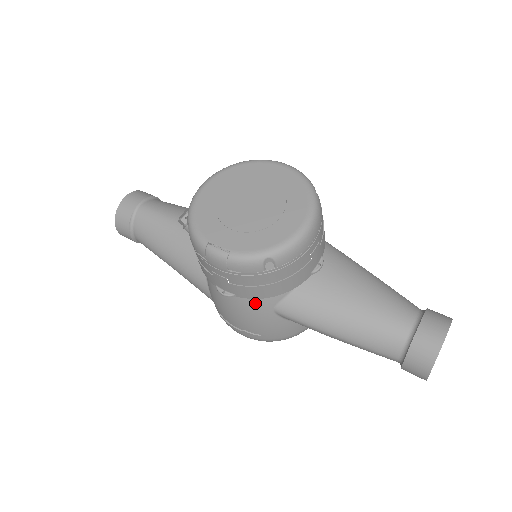
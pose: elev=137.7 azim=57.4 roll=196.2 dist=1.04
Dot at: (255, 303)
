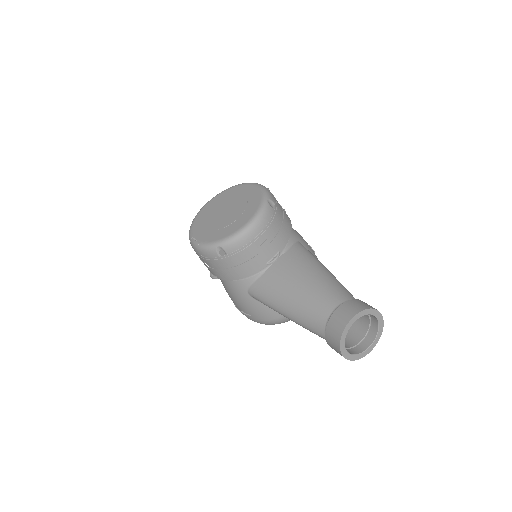
Dot at: (234, 286)
